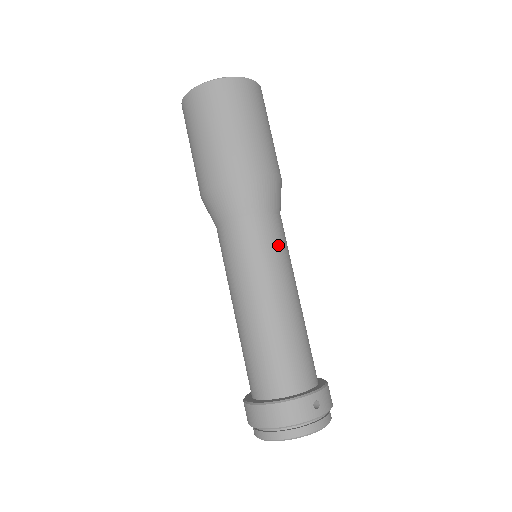
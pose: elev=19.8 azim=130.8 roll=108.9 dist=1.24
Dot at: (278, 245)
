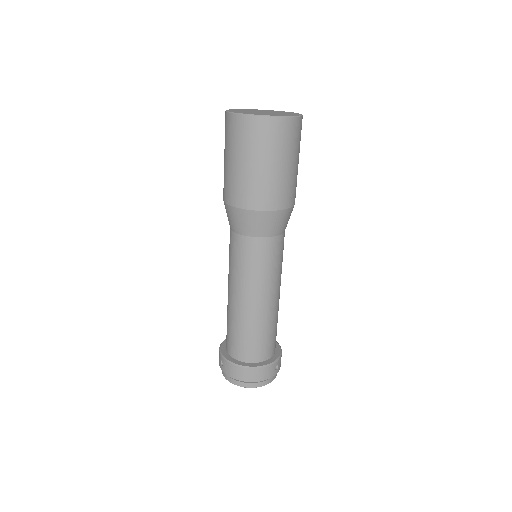
Dot at: (281, 259)
